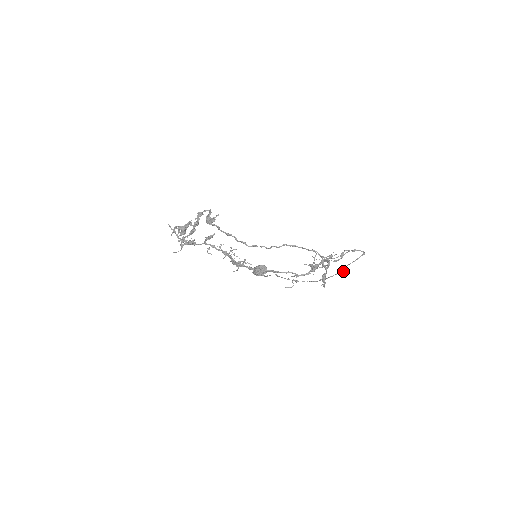
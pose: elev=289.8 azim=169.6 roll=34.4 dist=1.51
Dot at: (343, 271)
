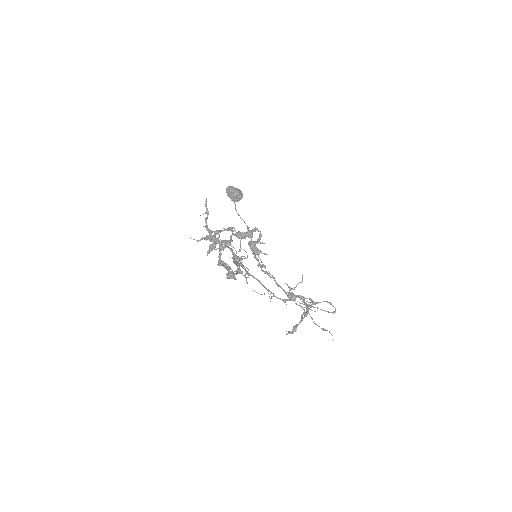
Dot at: occluded
